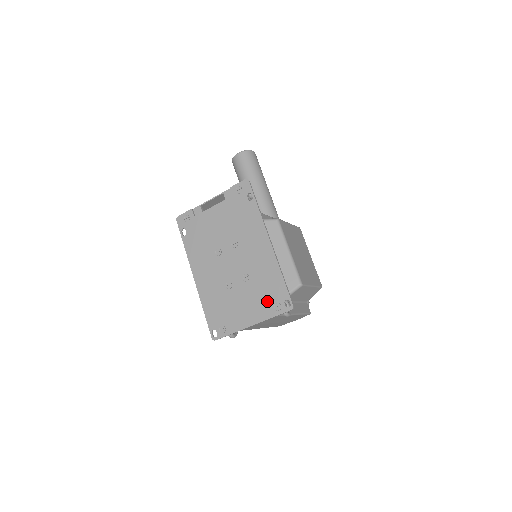
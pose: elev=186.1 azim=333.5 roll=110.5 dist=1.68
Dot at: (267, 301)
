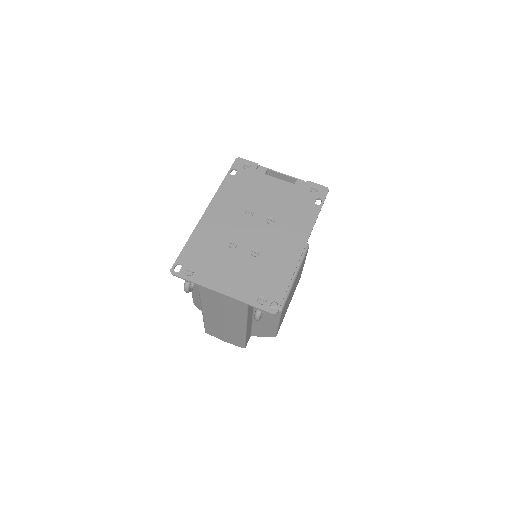
Dot at: (257, 287)
